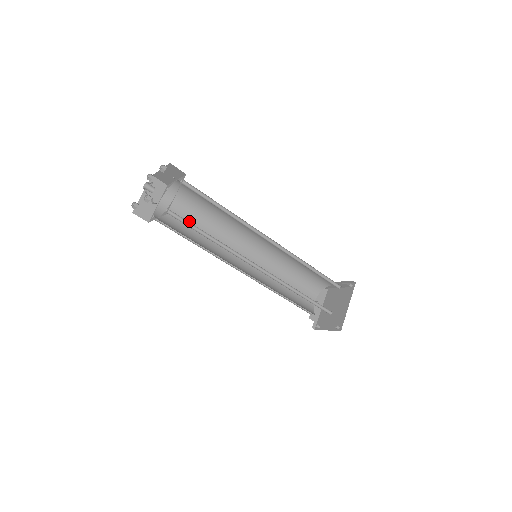
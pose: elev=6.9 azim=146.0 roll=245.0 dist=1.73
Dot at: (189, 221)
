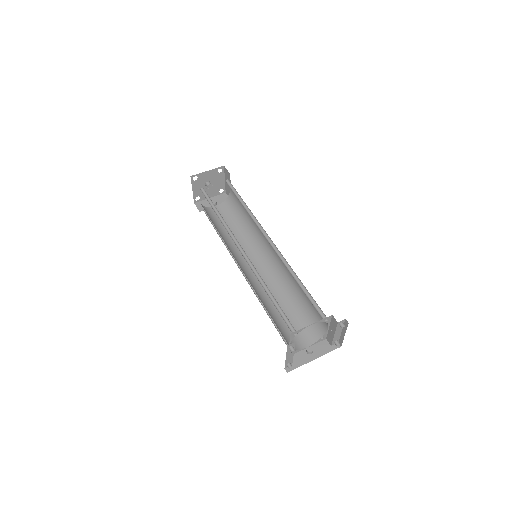
Dot at: (229, 224)
